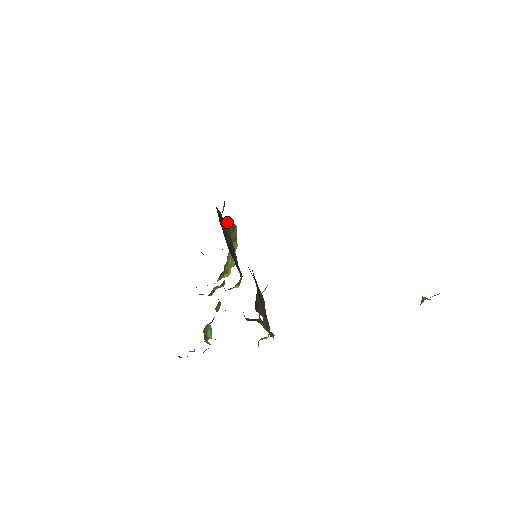
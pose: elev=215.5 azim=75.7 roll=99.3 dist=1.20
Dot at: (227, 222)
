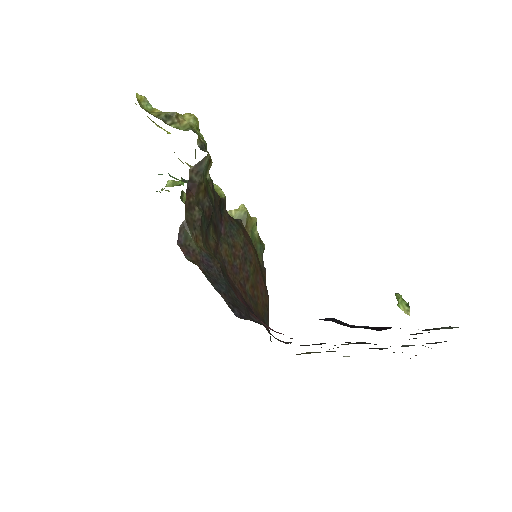
Dot at: (203, 186)
